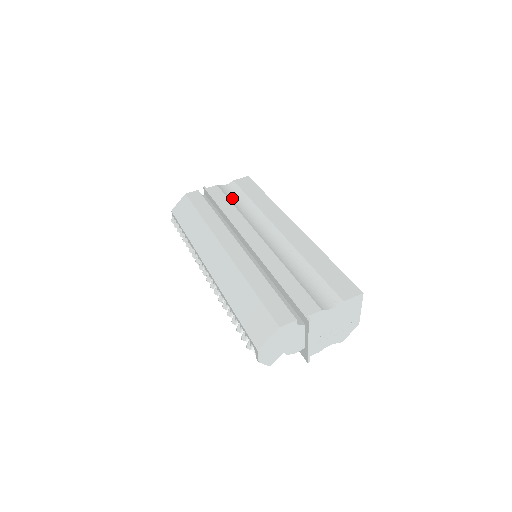
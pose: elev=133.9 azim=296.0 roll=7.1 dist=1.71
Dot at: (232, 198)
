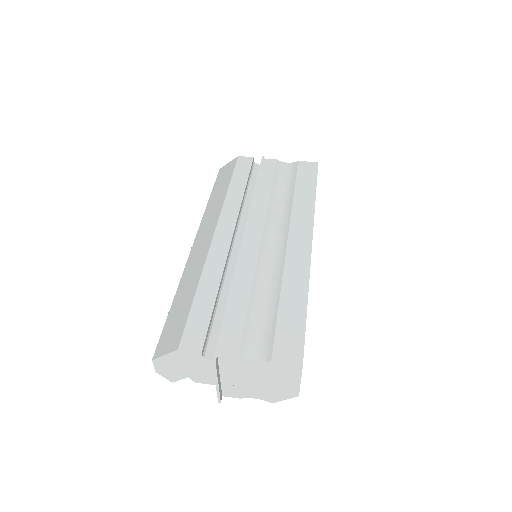
Dot at: (279, 180)
